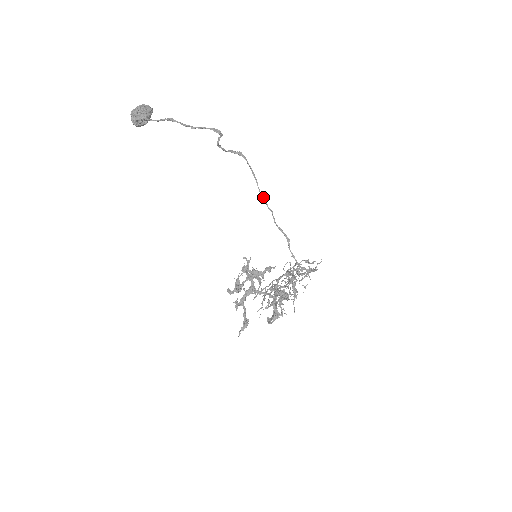
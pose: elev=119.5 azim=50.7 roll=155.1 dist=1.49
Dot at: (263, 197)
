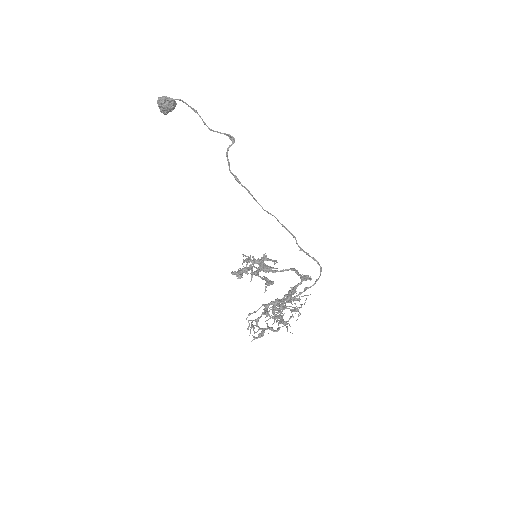
Dot at: (262, 207)
